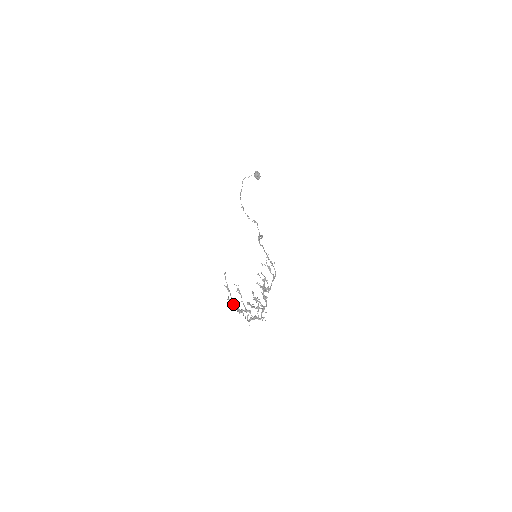
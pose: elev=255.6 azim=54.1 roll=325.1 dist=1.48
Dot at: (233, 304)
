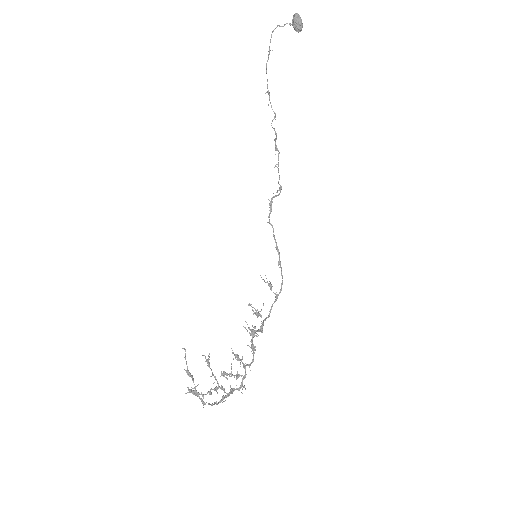
Dot at: (195, 395)
